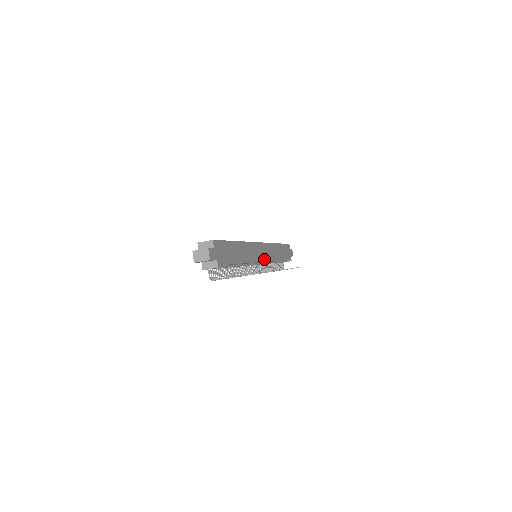
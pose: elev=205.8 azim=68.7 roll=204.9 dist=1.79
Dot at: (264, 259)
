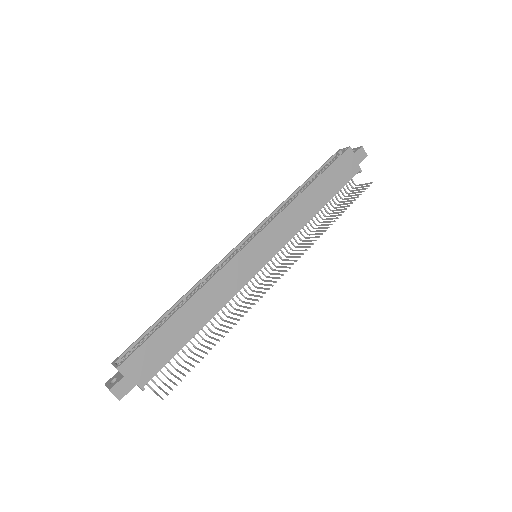
Dot at: (269, 256)
